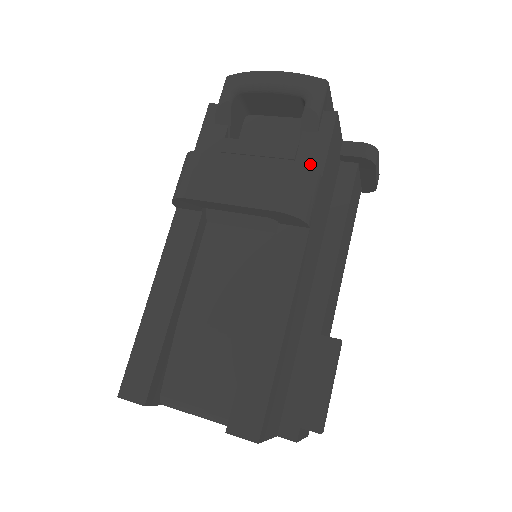
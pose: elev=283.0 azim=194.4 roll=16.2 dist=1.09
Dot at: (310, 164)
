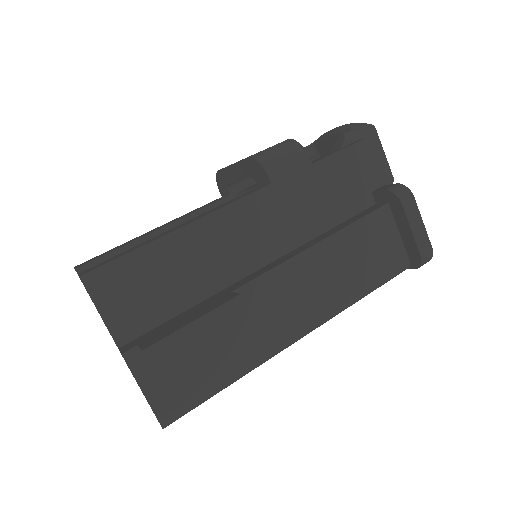
Dot at: occluded
